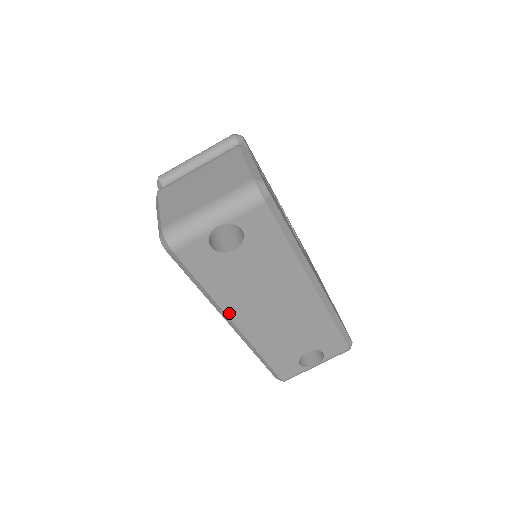
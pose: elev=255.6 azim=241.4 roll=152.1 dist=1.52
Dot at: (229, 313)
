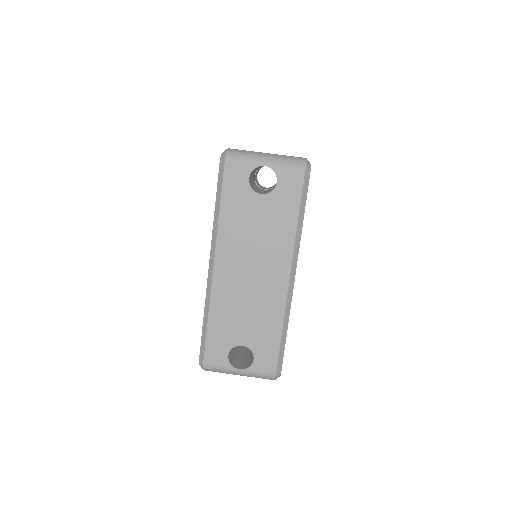
Dot at: (218, 248)
